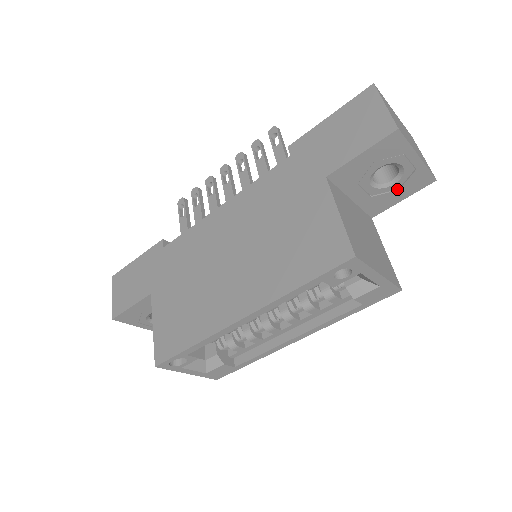
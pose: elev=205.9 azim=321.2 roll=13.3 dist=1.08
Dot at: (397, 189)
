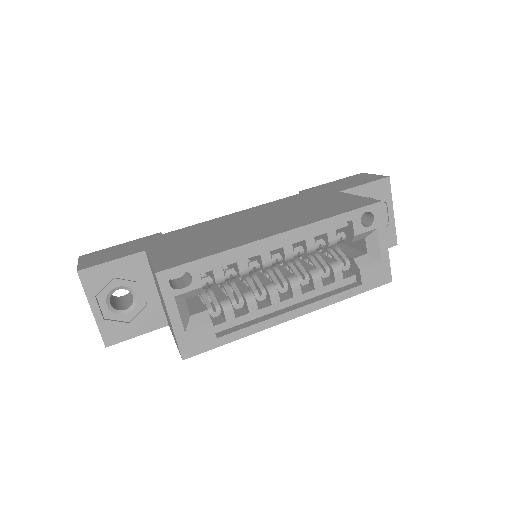
Dot at: occluded
